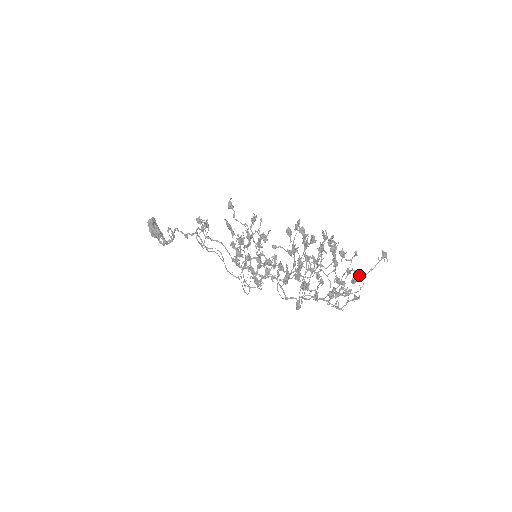
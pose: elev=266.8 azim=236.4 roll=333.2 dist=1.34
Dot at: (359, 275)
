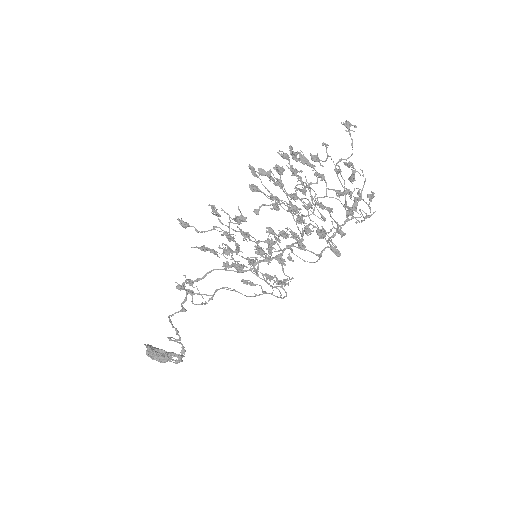
Dot at: occluded
